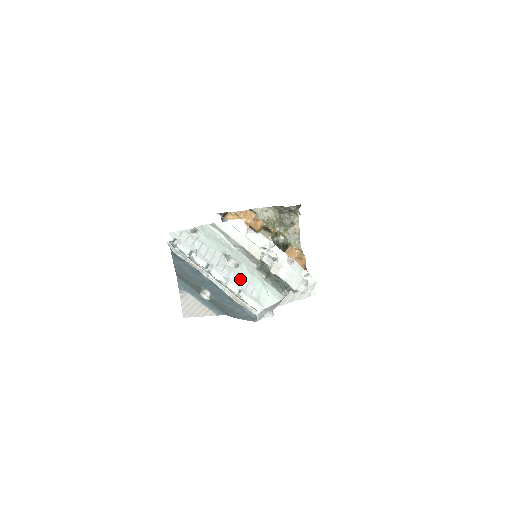
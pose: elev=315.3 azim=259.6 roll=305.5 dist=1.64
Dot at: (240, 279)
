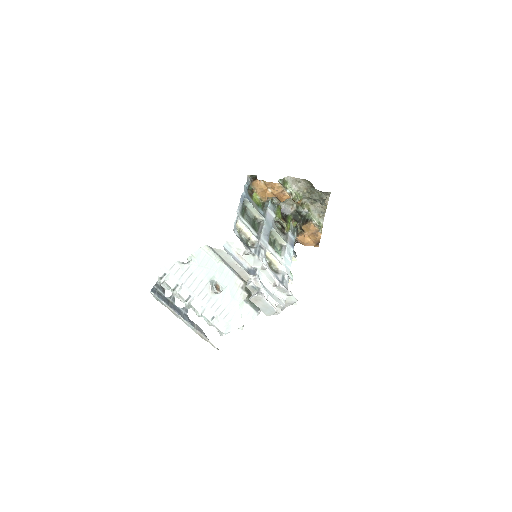
Dot at: (218, 306)
